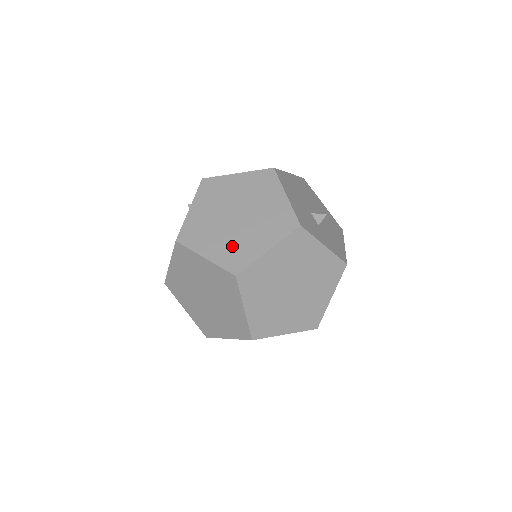
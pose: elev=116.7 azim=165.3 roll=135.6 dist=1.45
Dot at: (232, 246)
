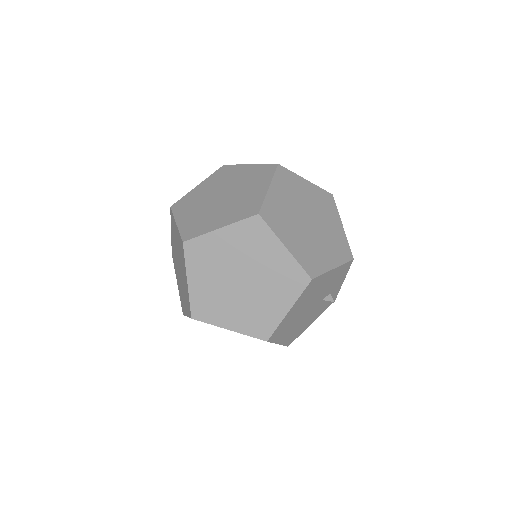
Dot at: occluded
